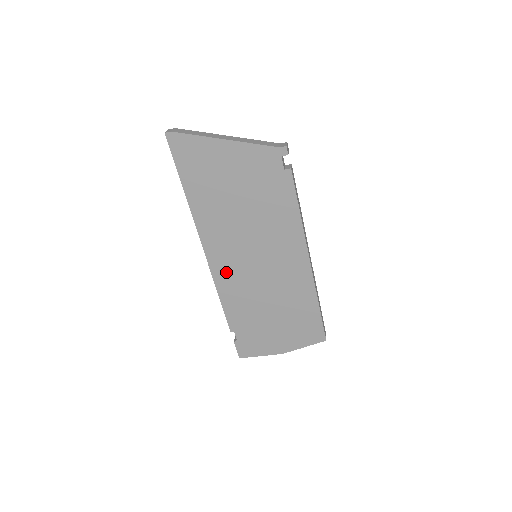
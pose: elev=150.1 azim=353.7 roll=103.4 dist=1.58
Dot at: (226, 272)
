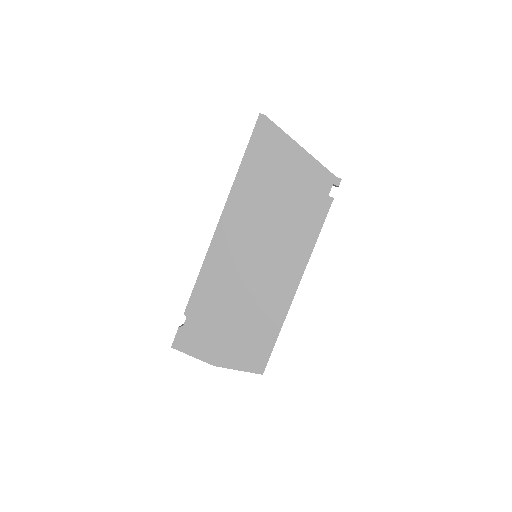
Dot at: (222, 253)
